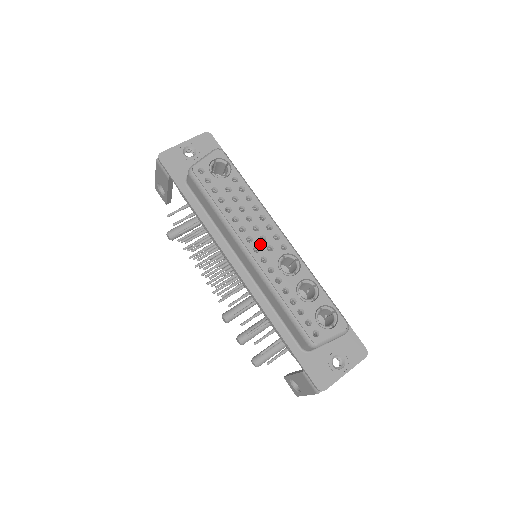
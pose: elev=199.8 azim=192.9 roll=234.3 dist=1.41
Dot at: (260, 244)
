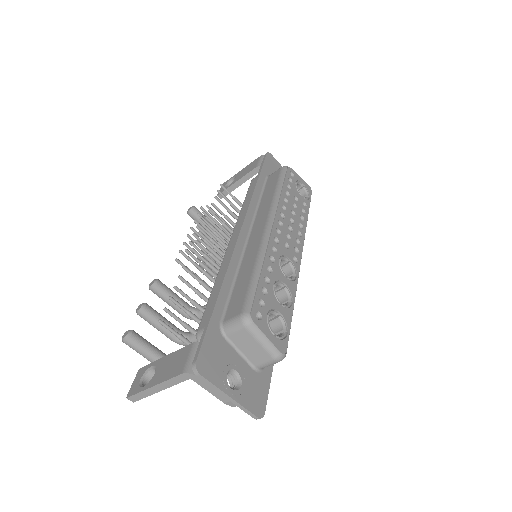
Dot at: (284, 234)
